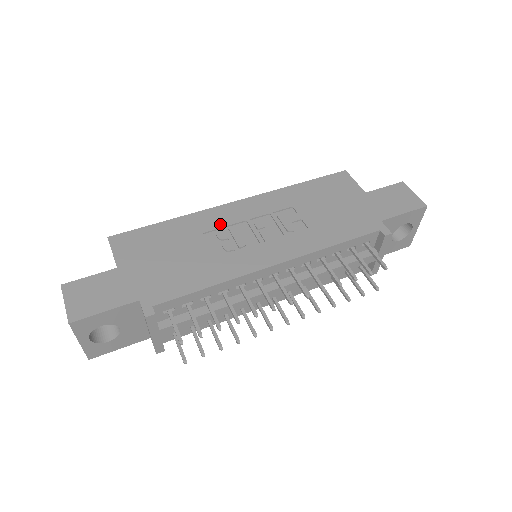
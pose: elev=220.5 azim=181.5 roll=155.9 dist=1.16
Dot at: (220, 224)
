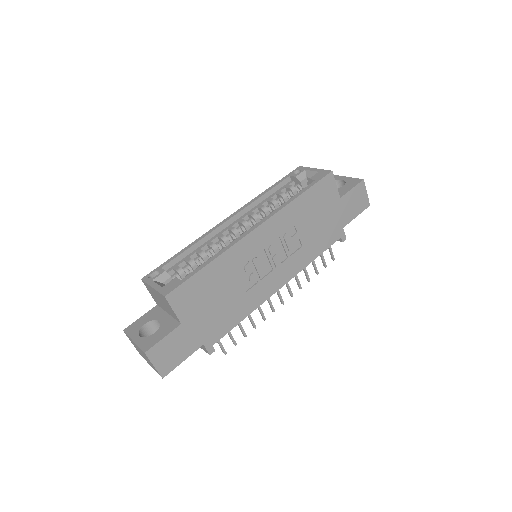
Dot at: (247, 258)
